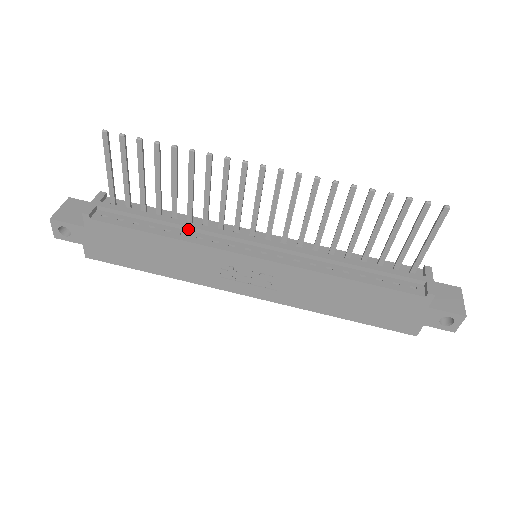
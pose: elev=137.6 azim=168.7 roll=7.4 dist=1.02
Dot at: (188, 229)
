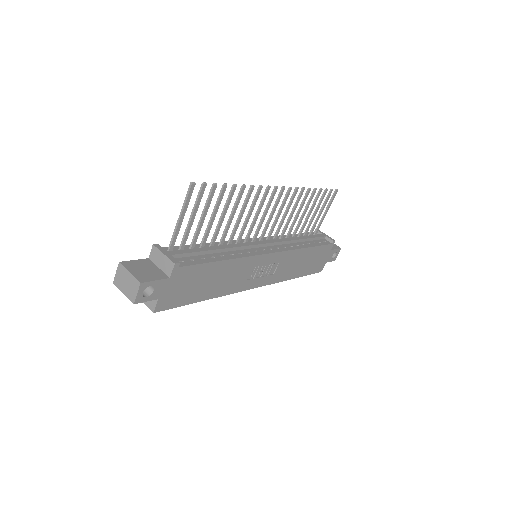
Dot at: (229, 250)
